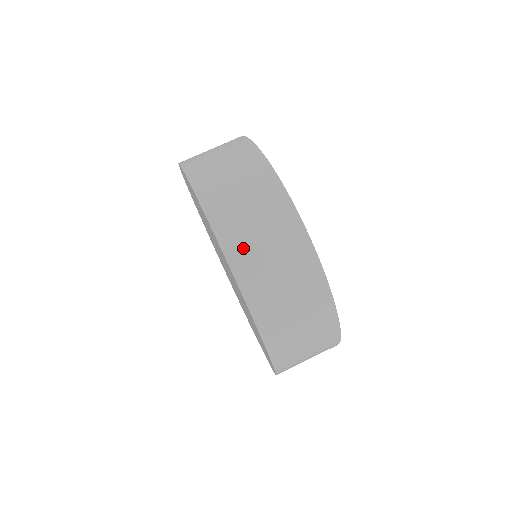
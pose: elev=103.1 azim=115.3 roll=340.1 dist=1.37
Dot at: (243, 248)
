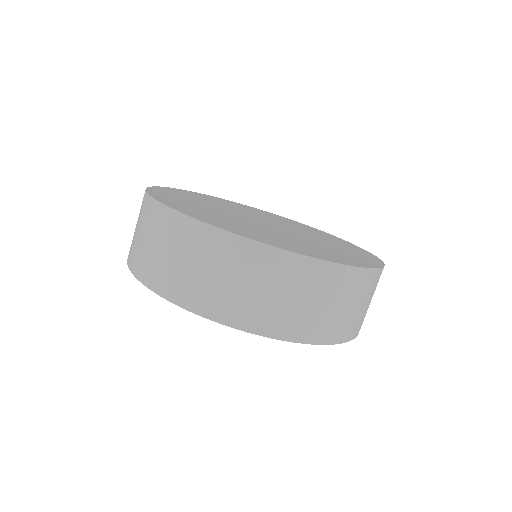
Dot at: (356, 325)
